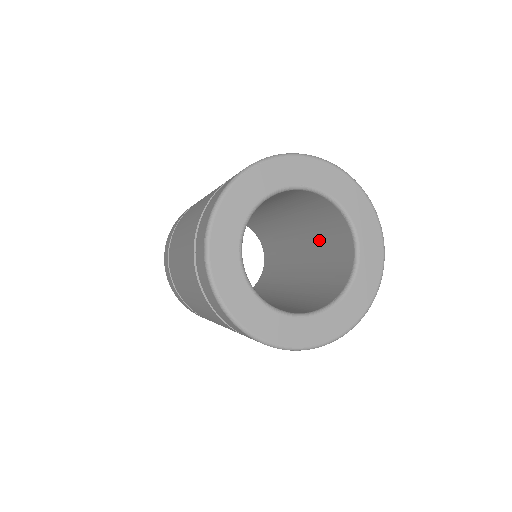
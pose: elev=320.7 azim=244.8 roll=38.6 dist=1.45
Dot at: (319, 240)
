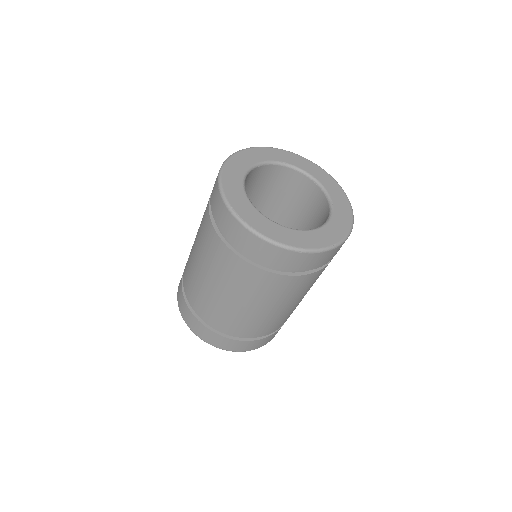
Dot at: (303, 228)
